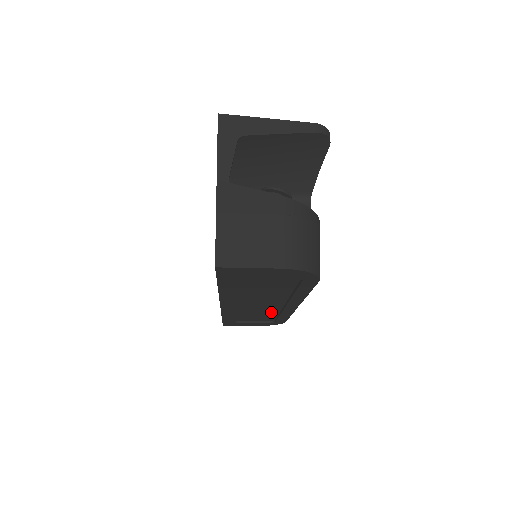
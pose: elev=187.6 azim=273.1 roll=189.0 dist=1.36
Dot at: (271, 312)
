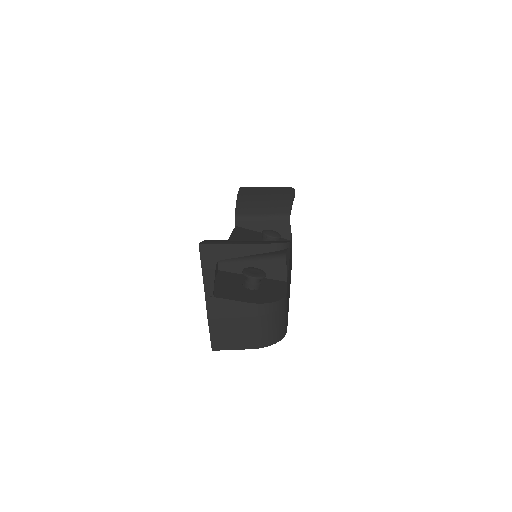
Dot at: occluded
